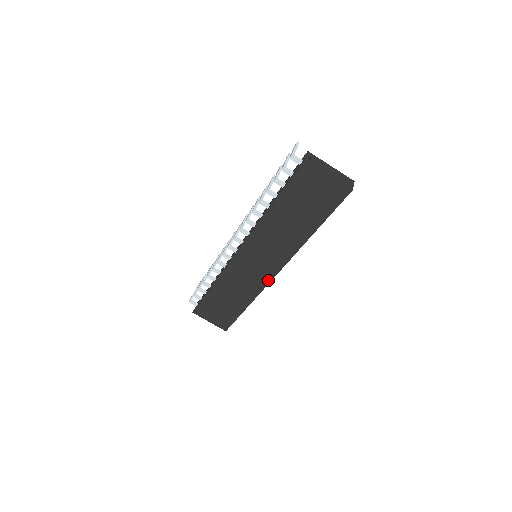
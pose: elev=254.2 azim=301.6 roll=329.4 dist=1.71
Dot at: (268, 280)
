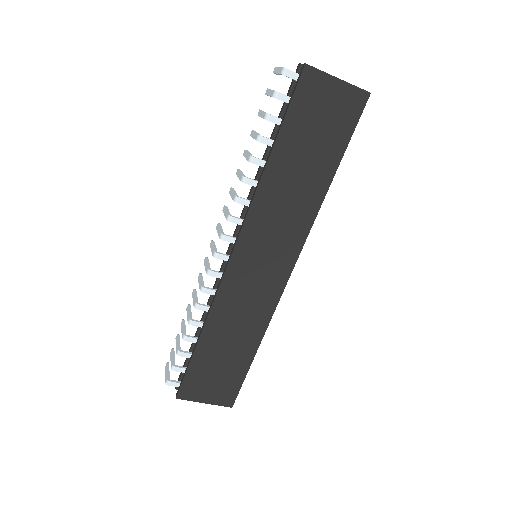
Dot at: (282, 285)
